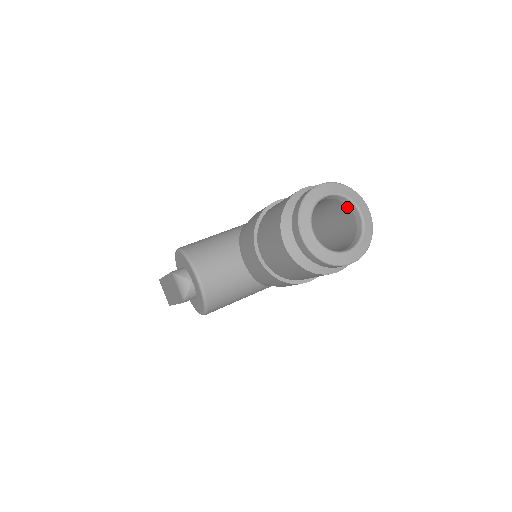
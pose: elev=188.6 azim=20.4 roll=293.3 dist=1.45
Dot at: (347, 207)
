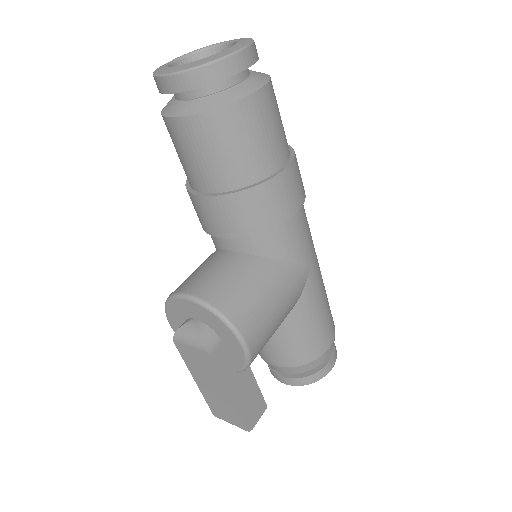
Dot at: occluded
